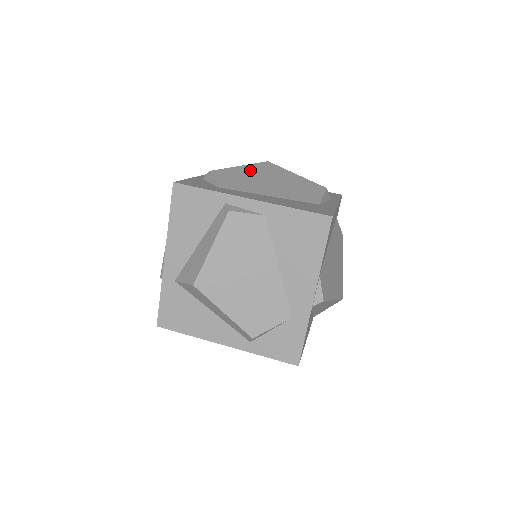
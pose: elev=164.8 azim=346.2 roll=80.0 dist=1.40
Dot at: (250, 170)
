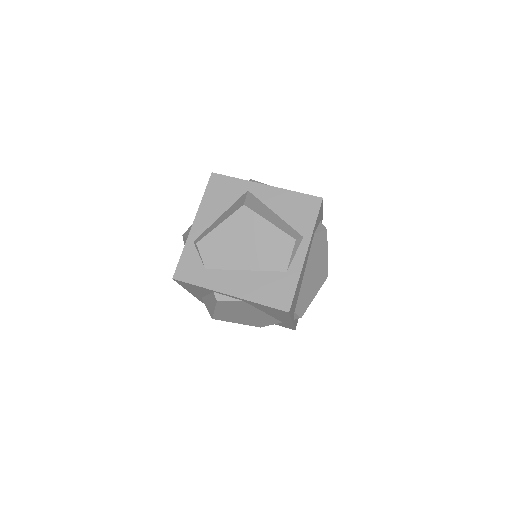
Dot at: (229, 230)
